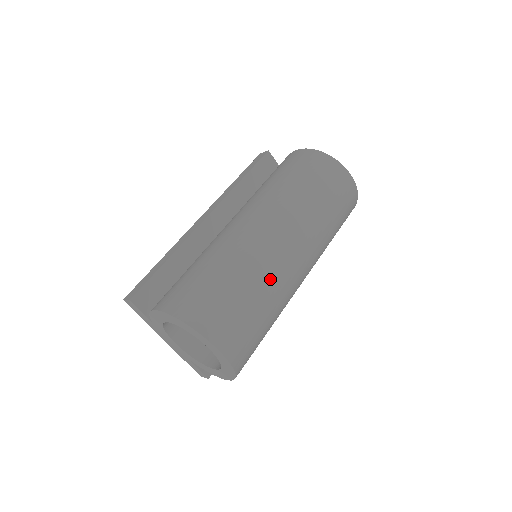
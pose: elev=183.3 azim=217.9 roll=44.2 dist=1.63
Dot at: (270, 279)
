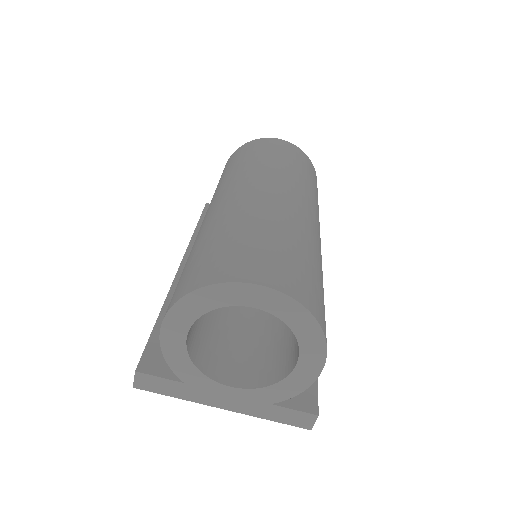
Dot at: (265, 214)
